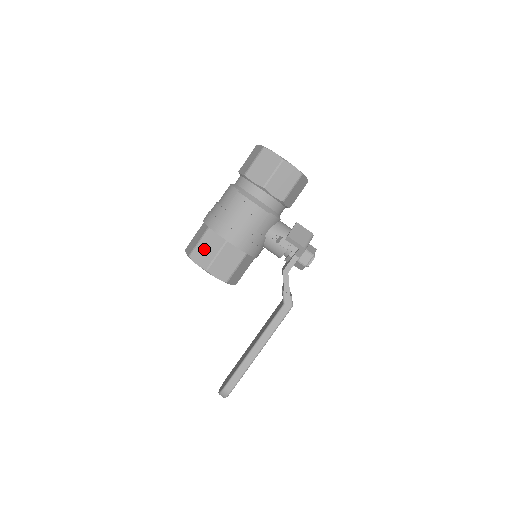
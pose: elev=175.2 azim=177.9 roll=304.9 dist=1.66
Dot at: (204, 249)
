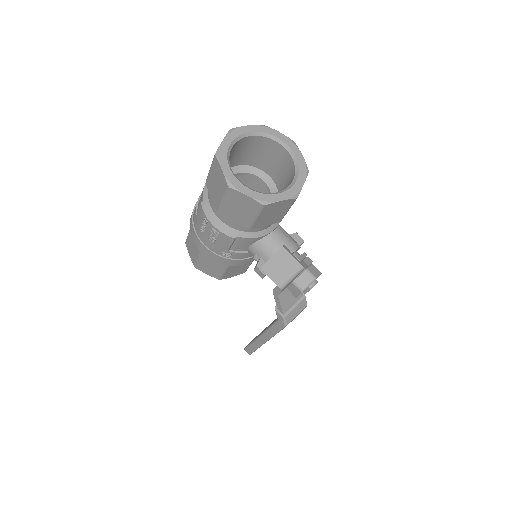
Dot at: (191, 245)
